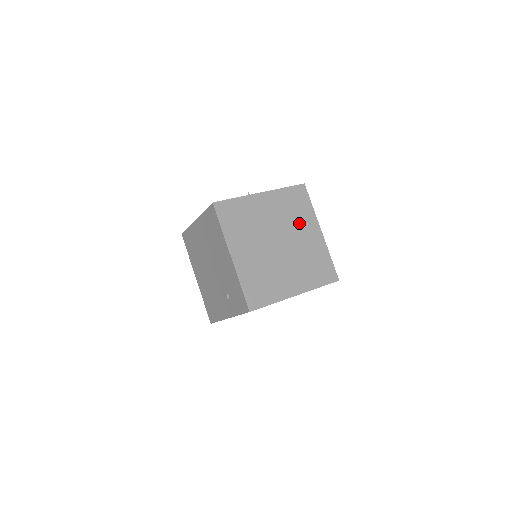
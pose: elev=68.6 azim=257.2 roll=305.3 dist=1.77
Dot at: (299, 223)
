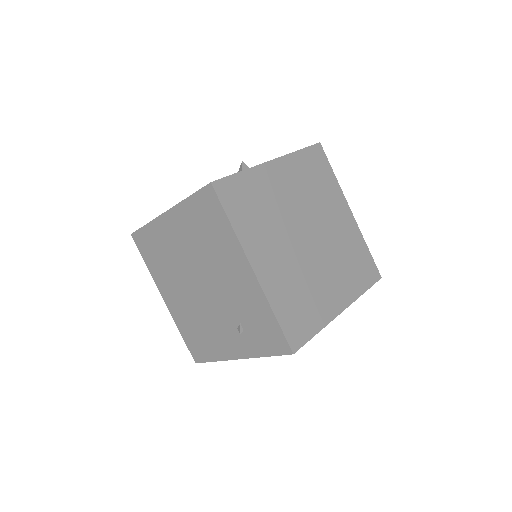
Dot at: (325, 202)
